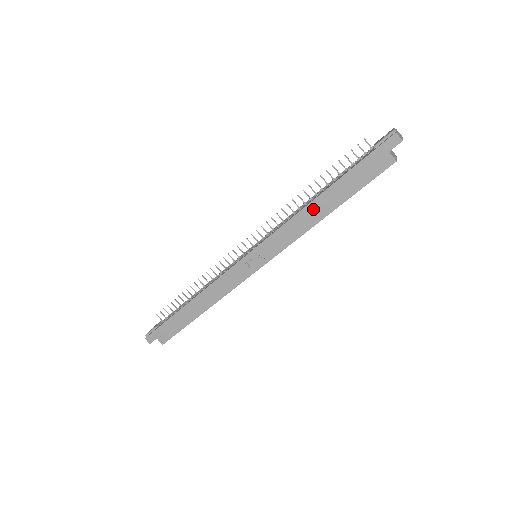
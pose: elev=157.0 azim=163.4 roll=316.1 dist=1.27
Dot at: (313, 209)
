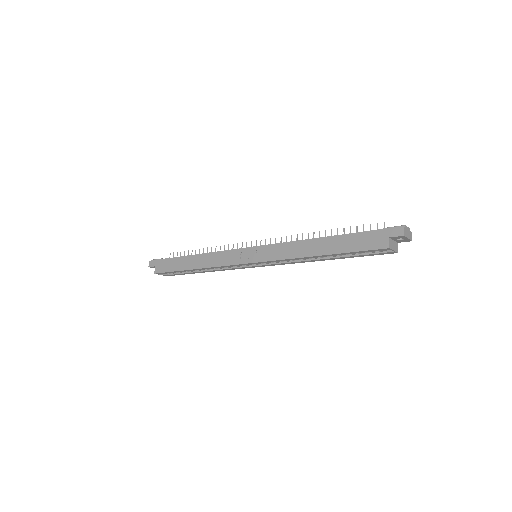
Dot at: (312, 244)
